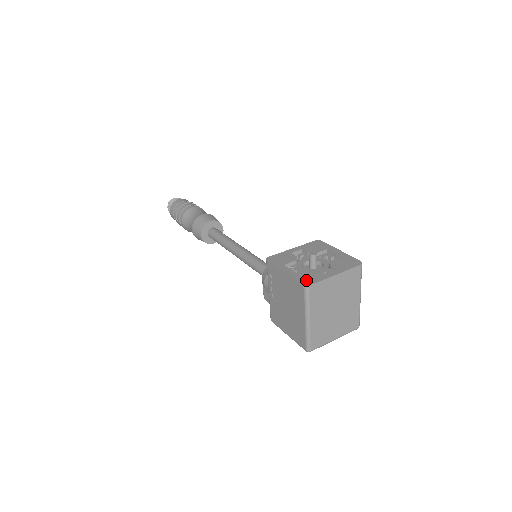
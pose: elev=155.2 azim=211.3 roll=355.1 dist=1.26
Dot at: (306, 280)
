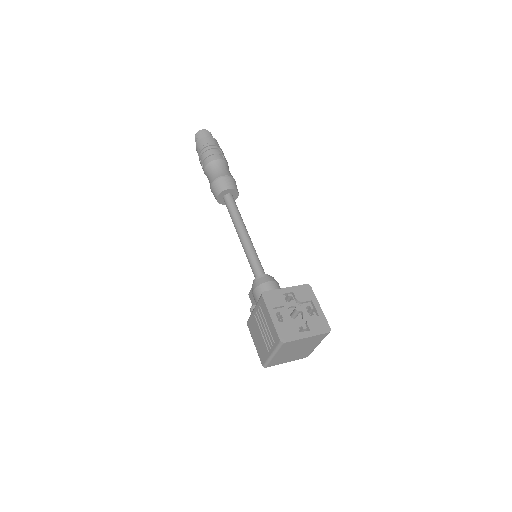
Dot at: (284, 335)
